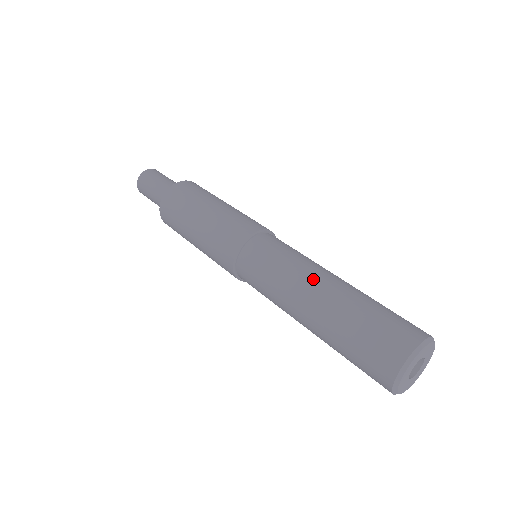
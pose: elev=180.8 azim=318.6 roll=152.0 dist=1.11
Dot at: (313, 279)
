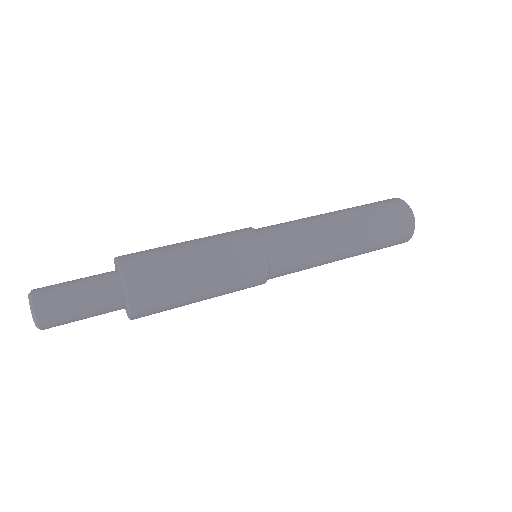
Dot at: (323, 215)
